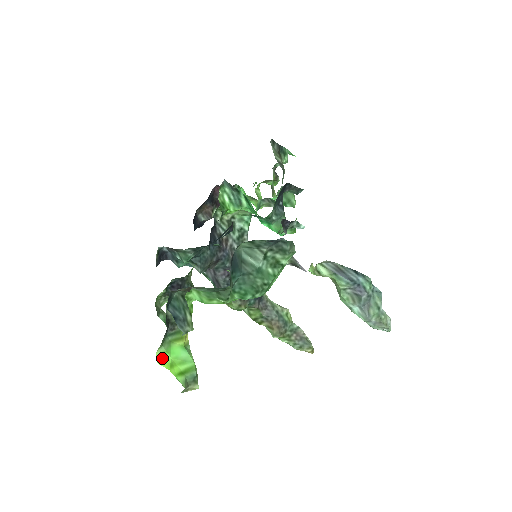
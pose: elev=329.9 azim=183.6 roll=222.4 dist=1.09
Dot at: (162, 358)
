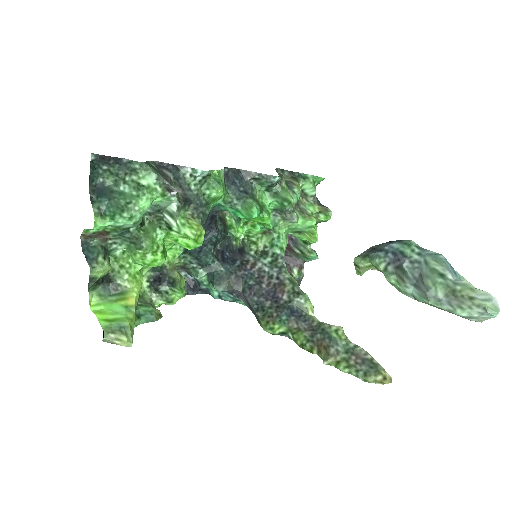
Dot at: (96, 307)
